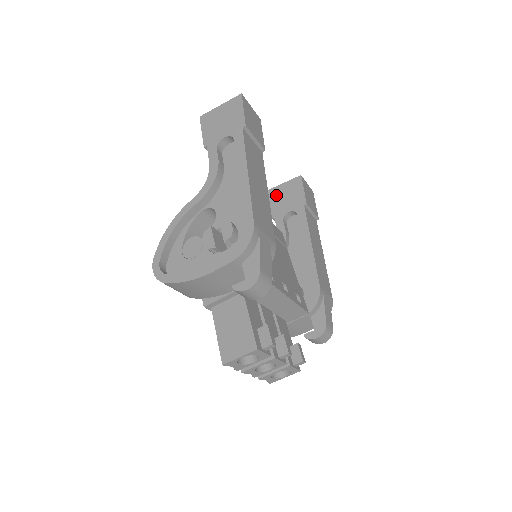
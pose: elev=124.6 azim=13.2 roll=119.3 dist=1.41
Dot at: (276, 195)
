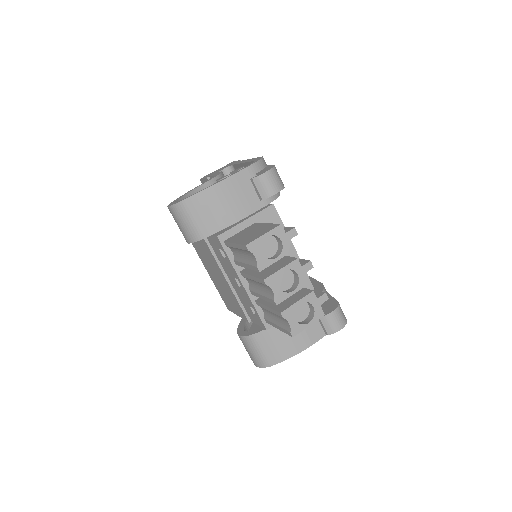
Dot at: occluded
